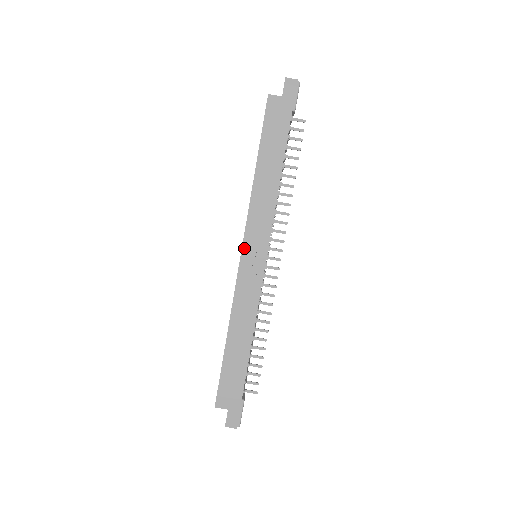
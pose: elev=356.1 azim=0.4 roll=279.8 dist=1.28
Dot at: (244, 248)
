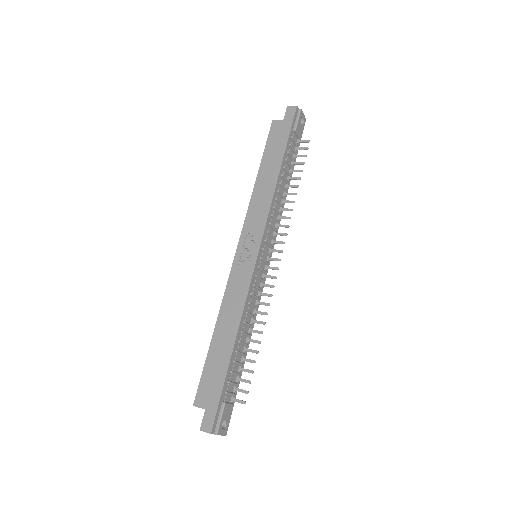
Dot at: (240, 243)
